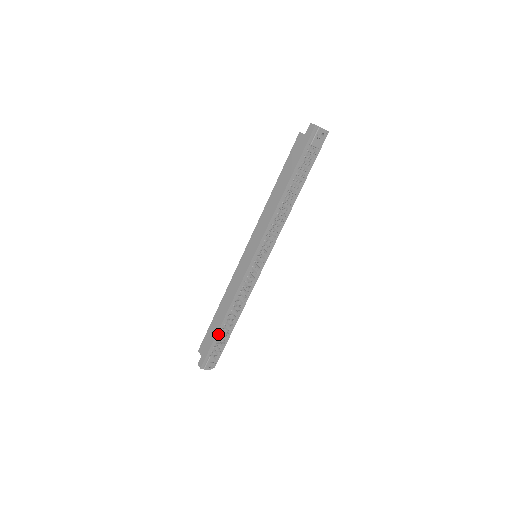
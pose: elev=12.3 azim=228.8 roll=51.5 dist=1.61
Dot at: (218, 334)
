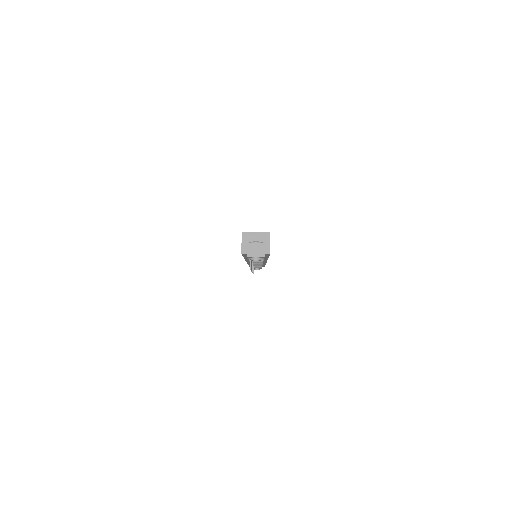
Dot at: occluded
